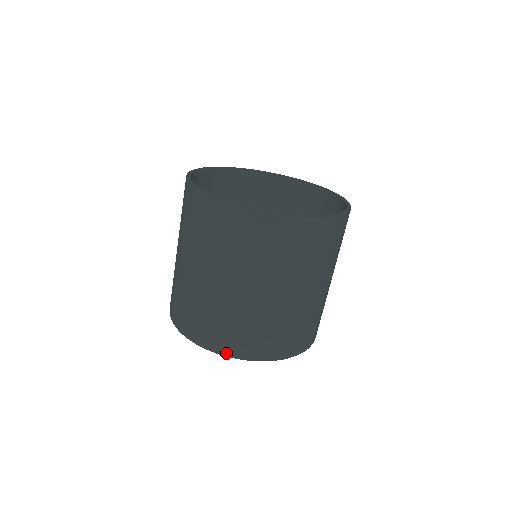
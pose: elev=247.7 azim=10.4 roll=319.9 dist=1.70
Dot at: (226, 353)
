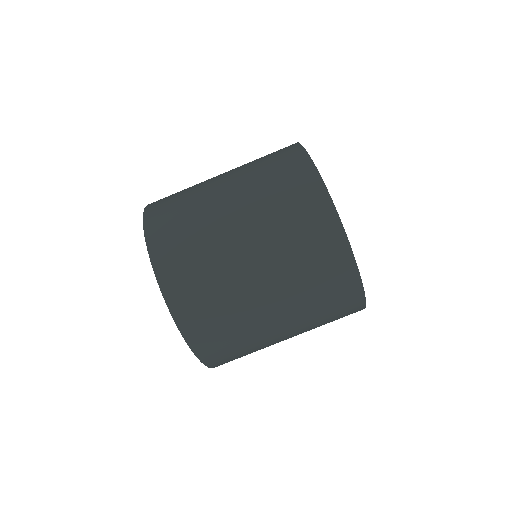
Dot at: (193, 345)
